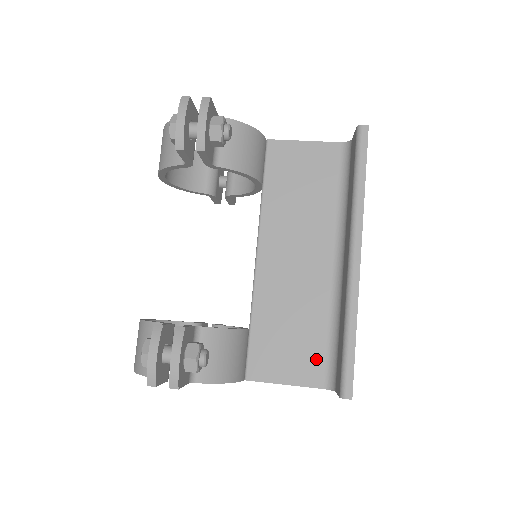
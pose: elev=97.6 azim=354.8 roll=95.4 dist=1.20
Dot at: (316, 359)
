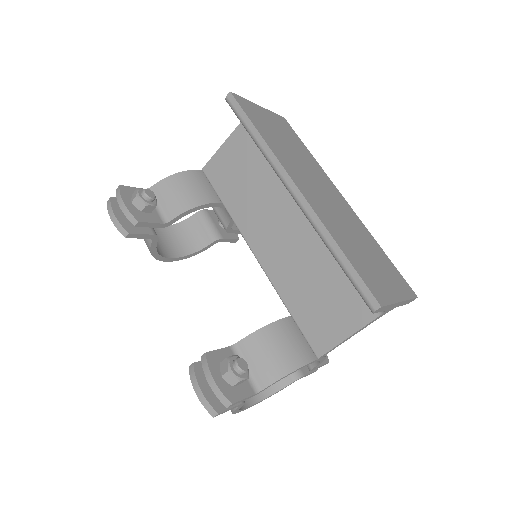
Dot at: (353, 296)
